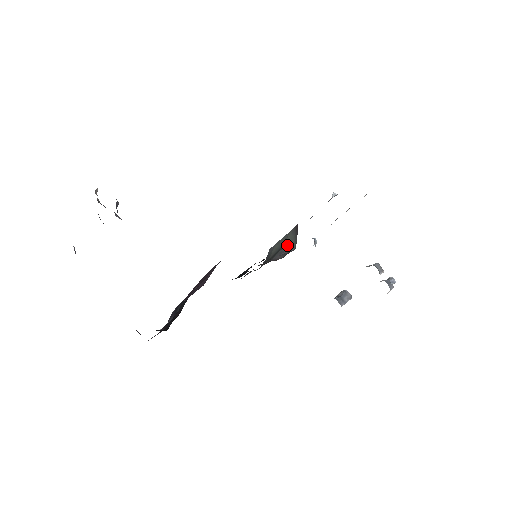
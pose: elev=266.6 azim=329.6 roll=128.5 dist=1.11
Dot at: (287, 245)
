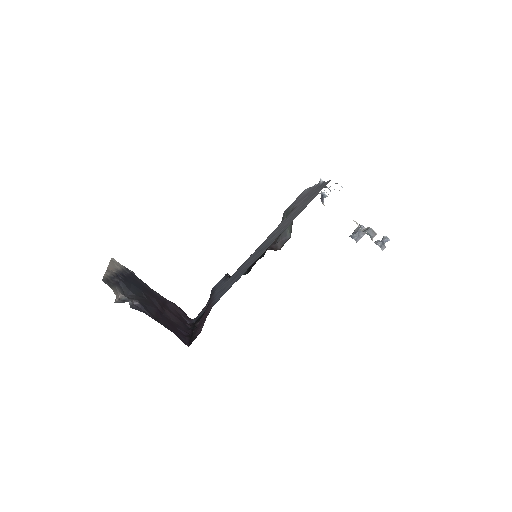
Dot at: (287, 228)
